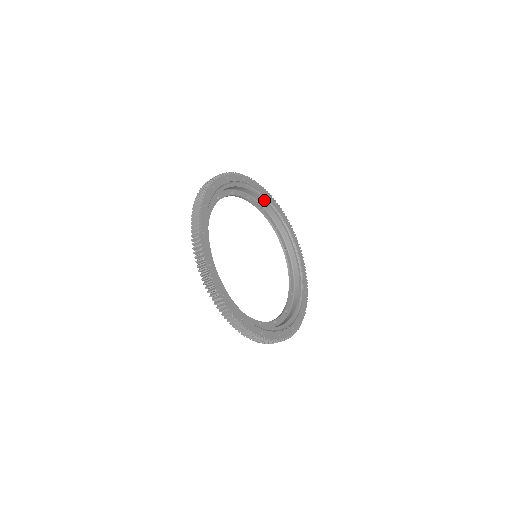
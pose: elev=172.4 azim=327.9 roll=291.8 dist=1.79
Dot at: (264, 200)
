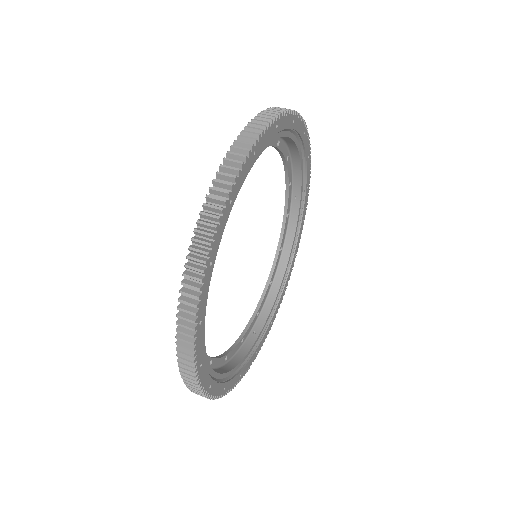
Dot at: (300, 205)
